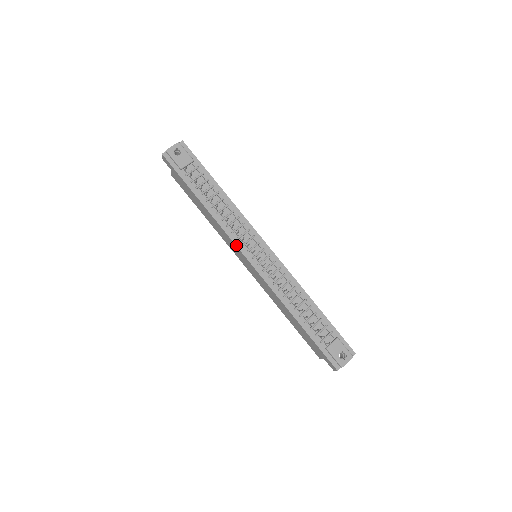
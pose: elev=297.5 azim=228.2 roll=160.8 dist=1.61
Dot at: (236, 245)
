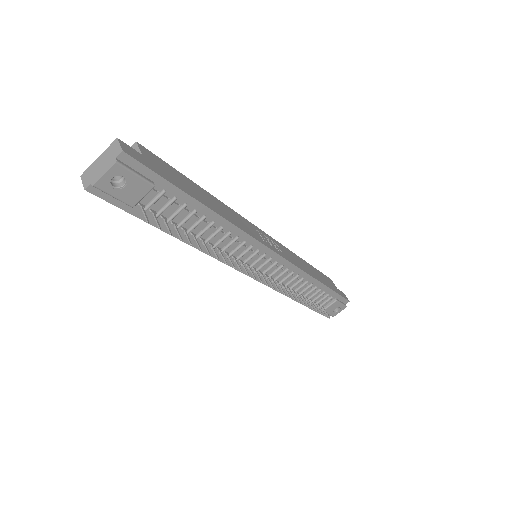
Dot at: (232, 267)
